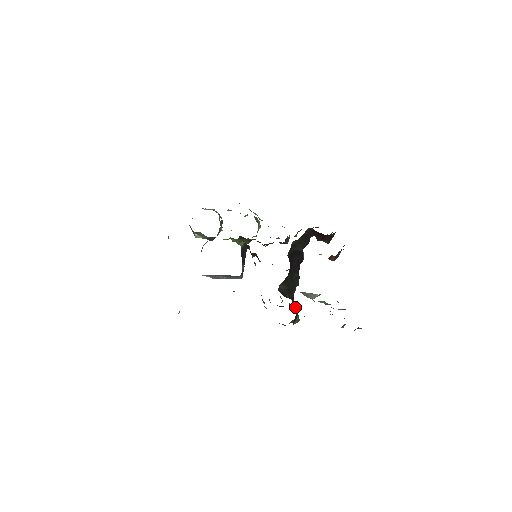
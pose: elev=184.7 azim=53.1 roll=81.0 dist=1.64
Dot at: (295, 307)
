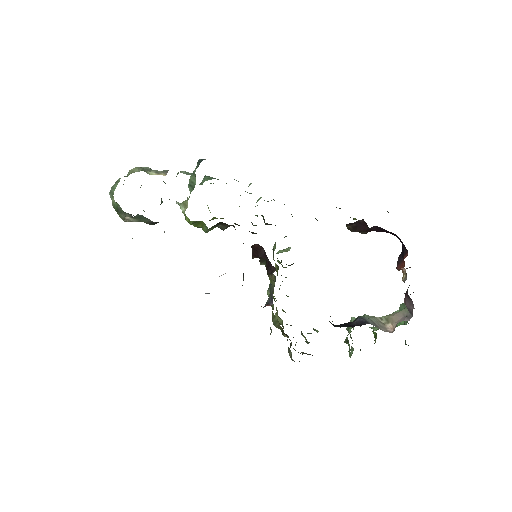
Dot at: occluded
